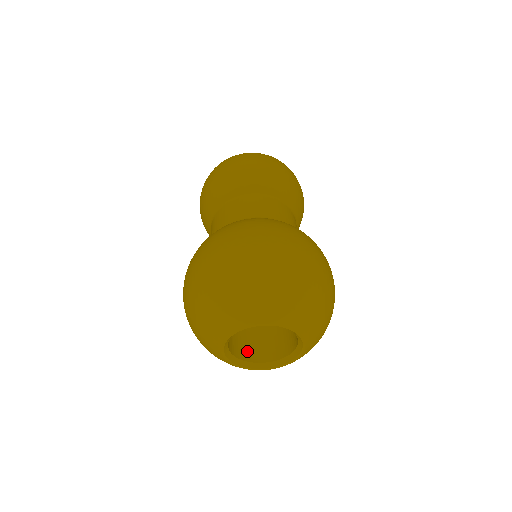
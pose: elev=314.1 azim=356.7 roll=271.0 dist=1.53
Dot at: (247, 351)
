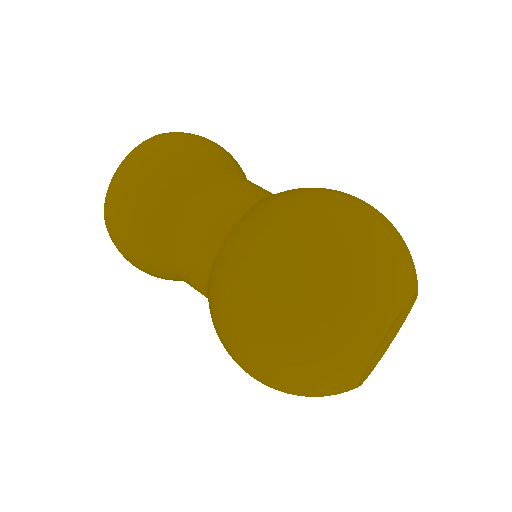
Dot at: occluded
